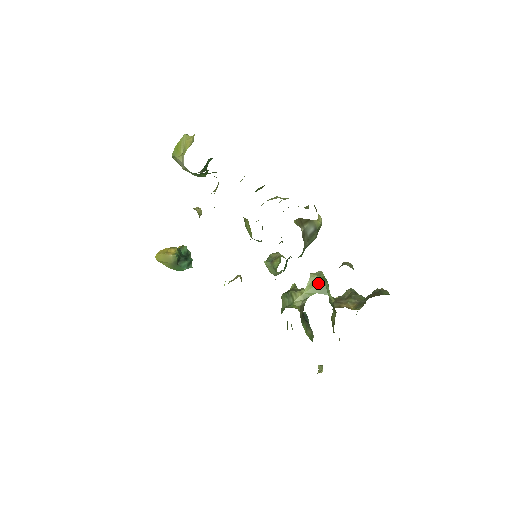
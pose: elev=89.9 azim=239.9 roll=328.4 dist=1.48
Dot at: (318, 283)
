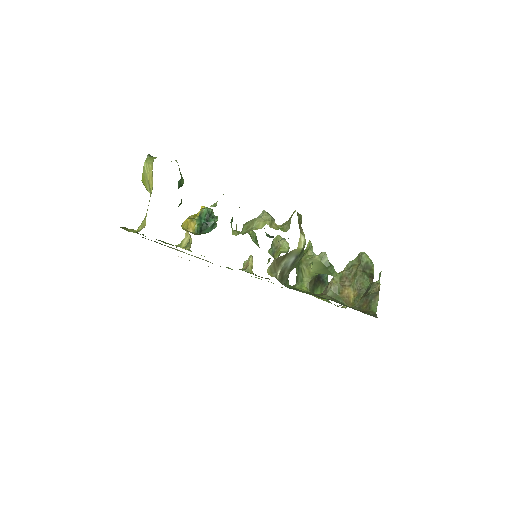
Dot at: (321, 268)
